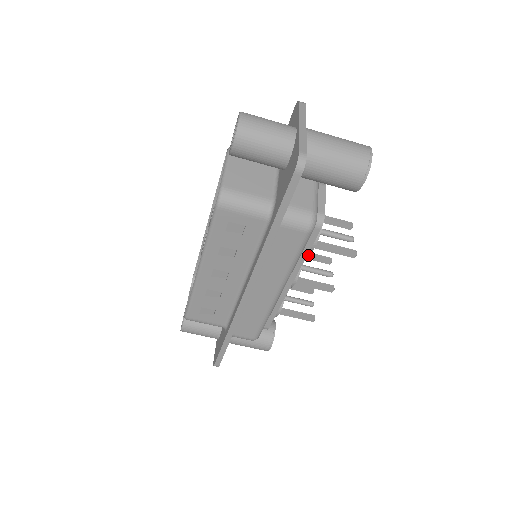
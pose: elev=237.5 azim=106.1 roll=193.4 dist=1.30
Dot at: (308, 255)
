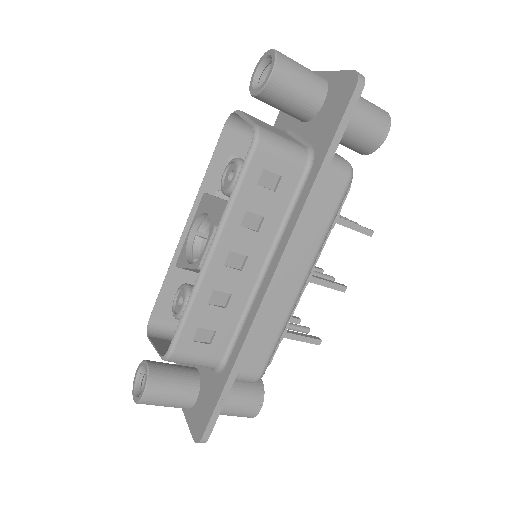
Dot at: occluded
